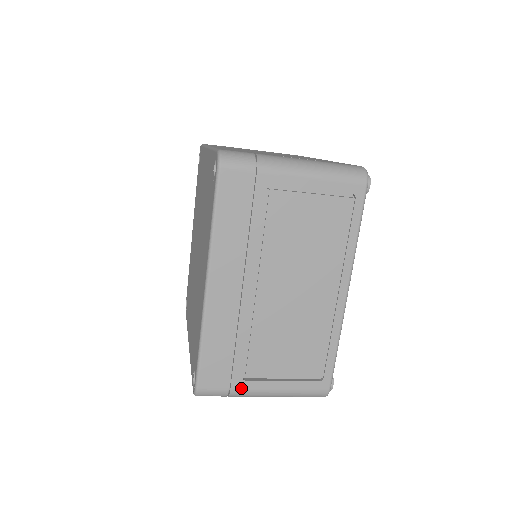
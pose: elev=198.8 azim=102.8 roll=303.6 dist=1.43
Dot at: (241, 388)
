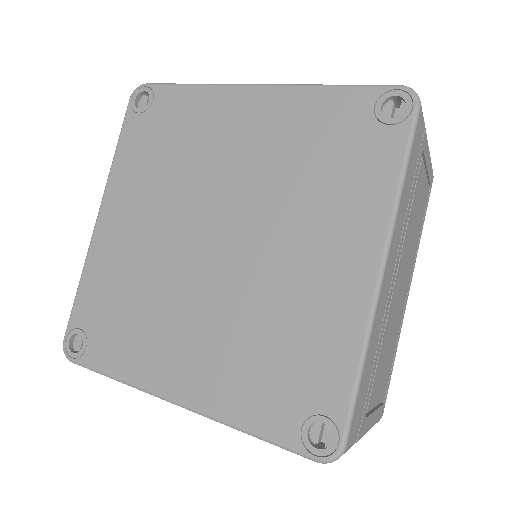
Dot at: (362, 431)
